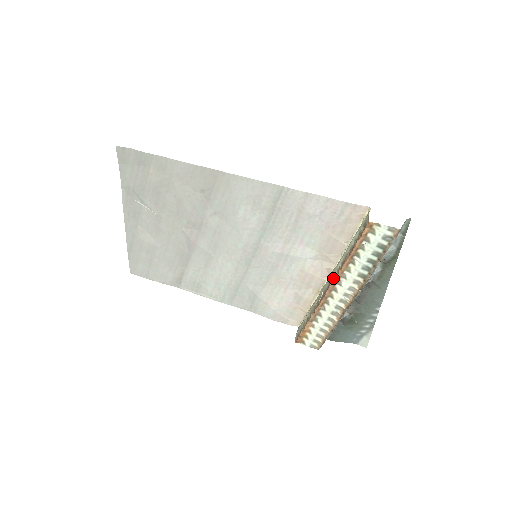
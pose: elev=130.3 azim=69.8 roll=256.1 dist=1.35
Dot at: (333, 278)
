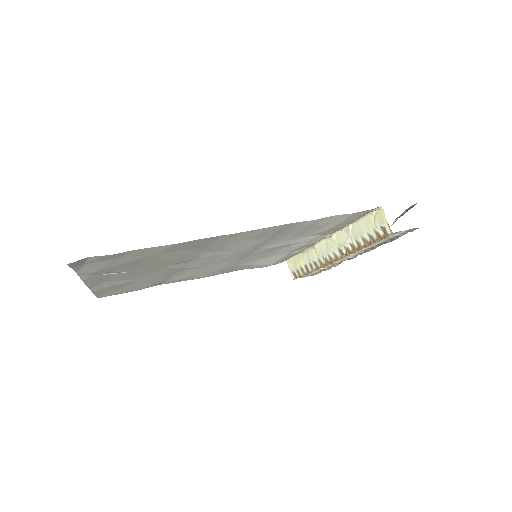
Dot at: (341, 253)
